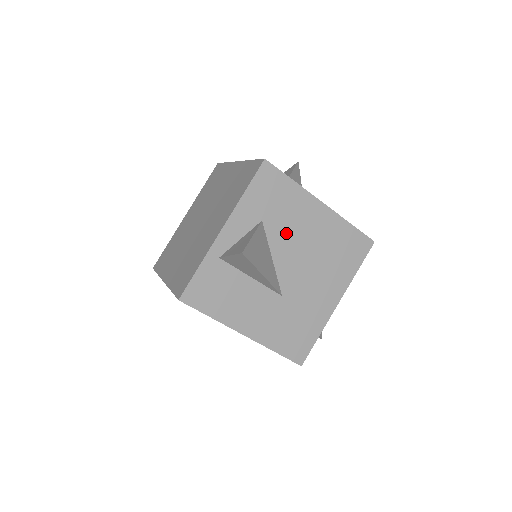
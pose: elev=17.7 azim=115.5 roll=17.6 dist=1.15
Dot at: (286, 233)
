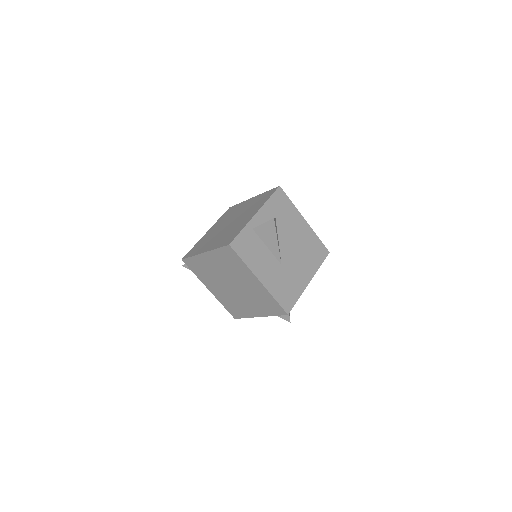
Dot at: (286, 229)
